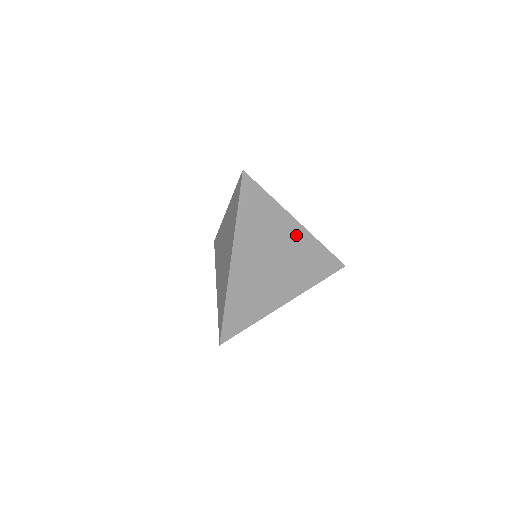
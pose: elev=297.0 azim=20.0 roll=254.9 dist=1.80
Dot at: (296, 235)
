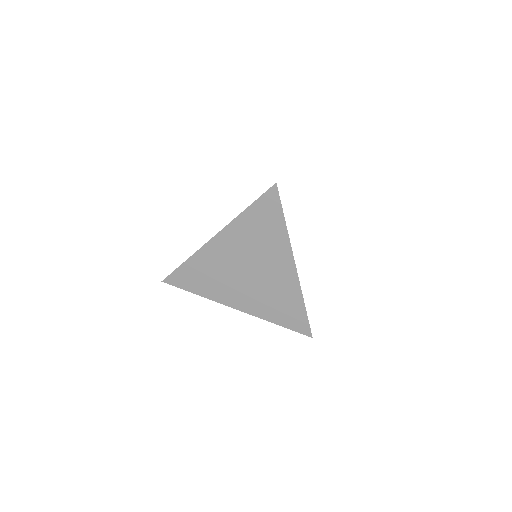
Dot at: (285, 272)
